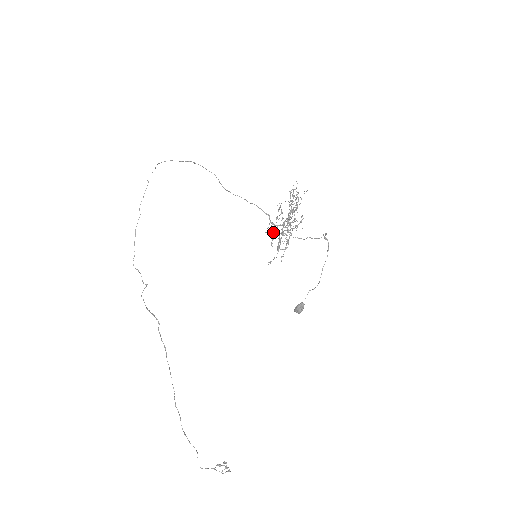
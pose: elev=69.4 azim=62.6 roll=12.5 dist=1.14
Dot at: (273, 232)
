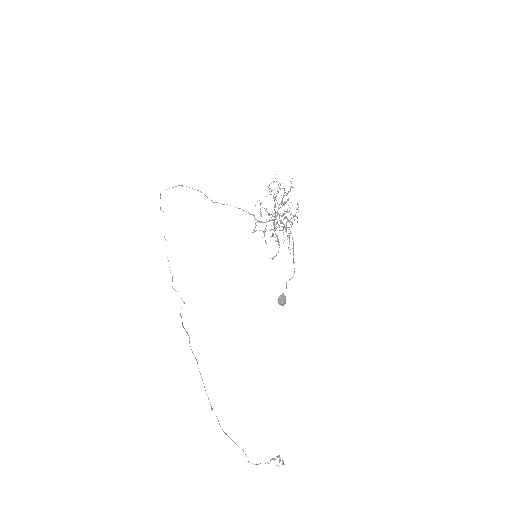
Dot at: (259, 230)
